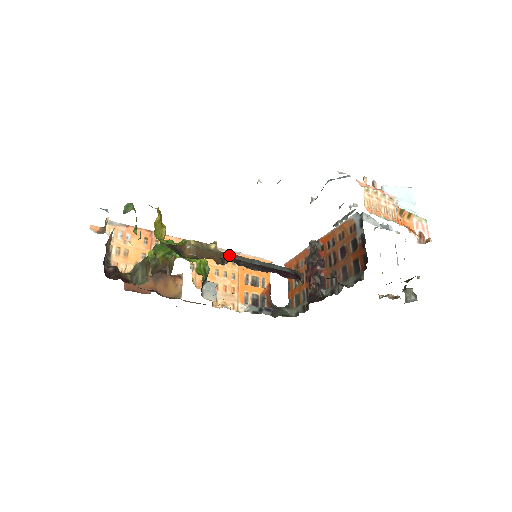
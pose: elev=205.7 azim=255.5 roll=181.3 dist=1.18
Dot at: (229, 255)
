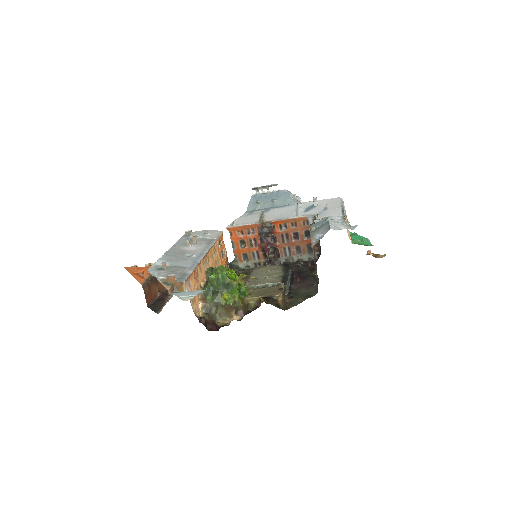
Dot at: (285, 286)
